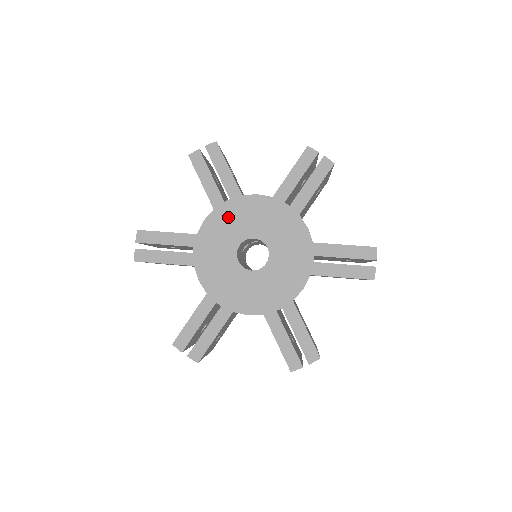
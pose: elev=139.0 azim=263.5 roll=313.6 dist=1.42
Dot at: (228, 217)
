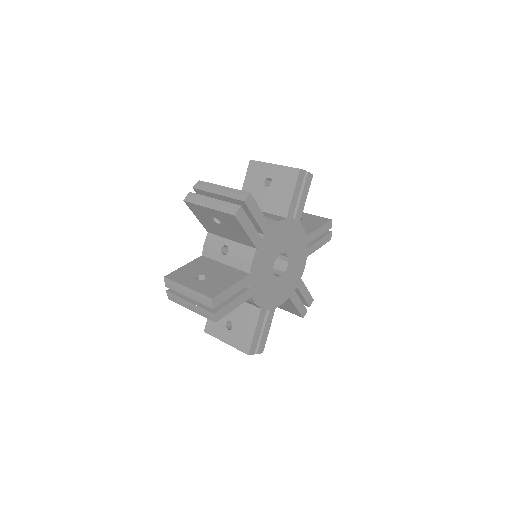
Dot at: (265, 249)
